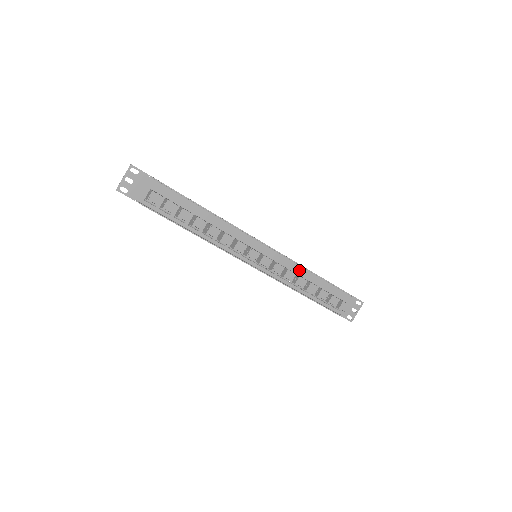
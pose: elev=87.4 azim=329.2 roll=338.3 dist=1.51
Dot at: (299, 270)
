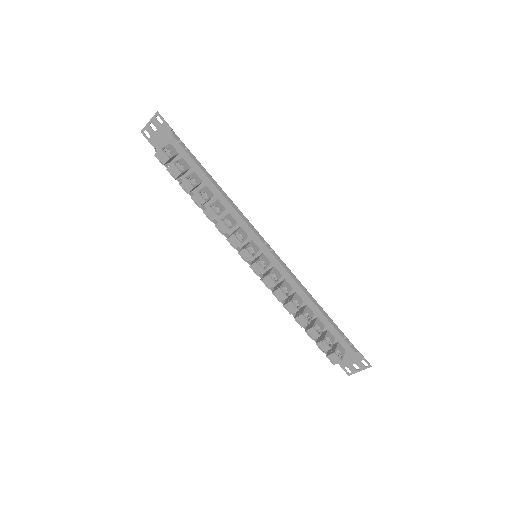
Dot at: (303, 293)
